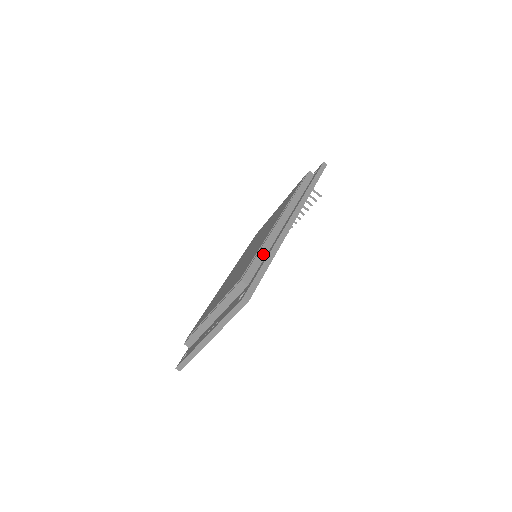
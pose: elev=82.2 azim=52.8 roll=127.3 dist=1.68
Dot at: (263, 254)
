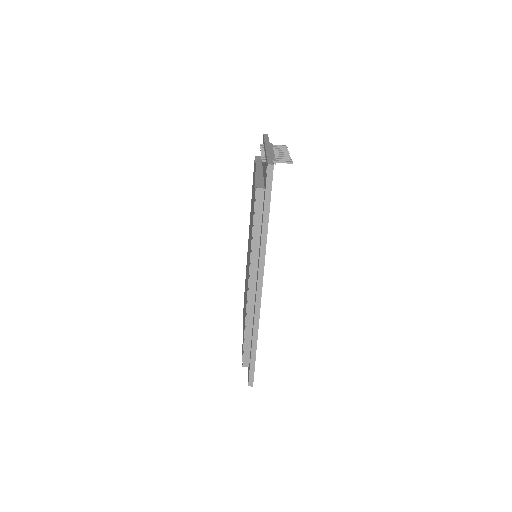
Dot at: (249, 336)
